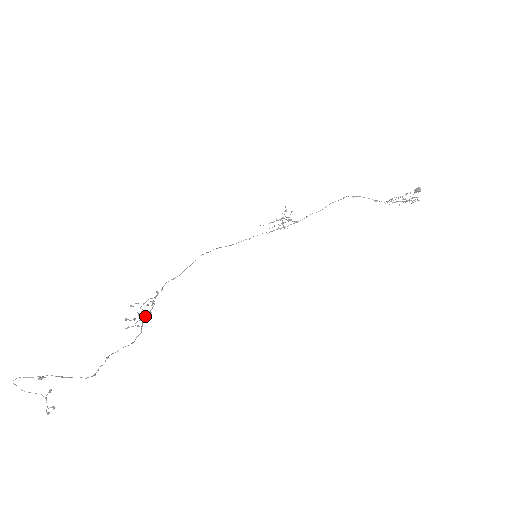
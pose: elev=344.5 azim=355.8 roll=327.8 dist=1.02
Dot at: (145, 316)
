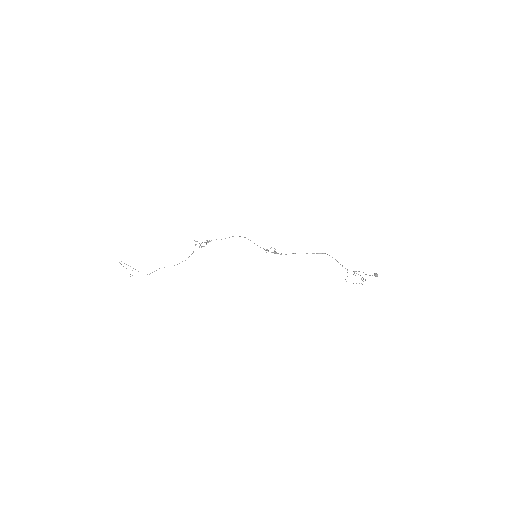
Dot at: (201, 247)
